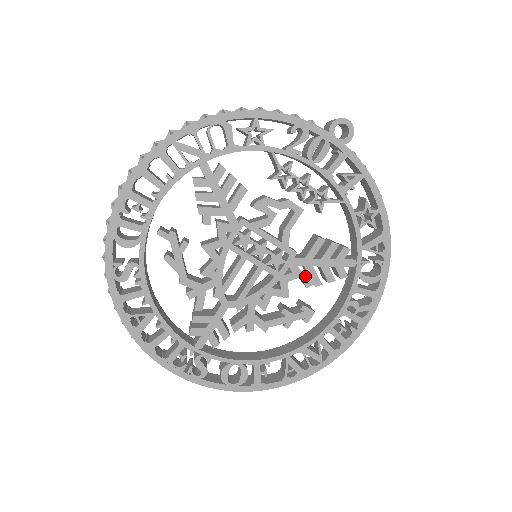
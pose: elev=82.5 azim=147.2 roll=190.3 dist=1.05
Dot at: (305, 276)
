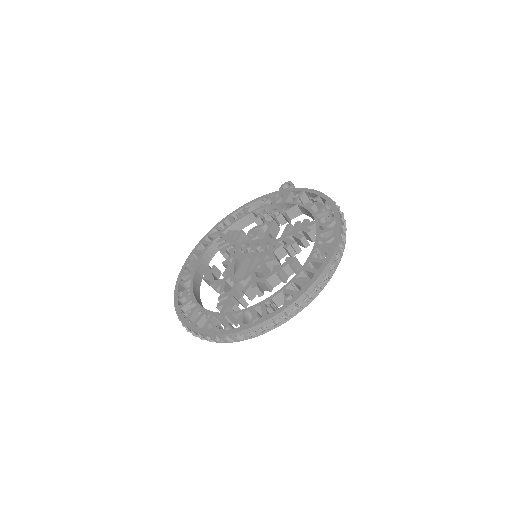
Dot at: occluded
